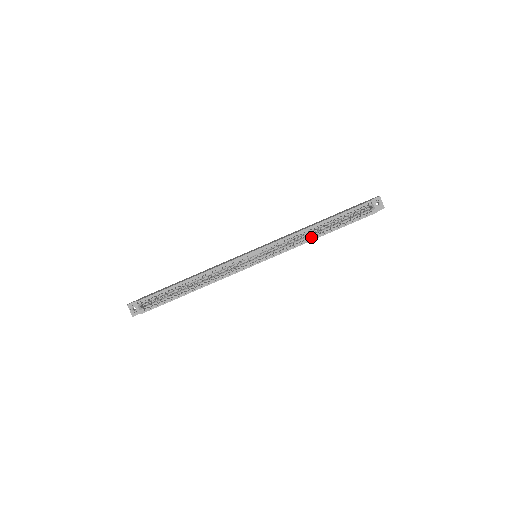
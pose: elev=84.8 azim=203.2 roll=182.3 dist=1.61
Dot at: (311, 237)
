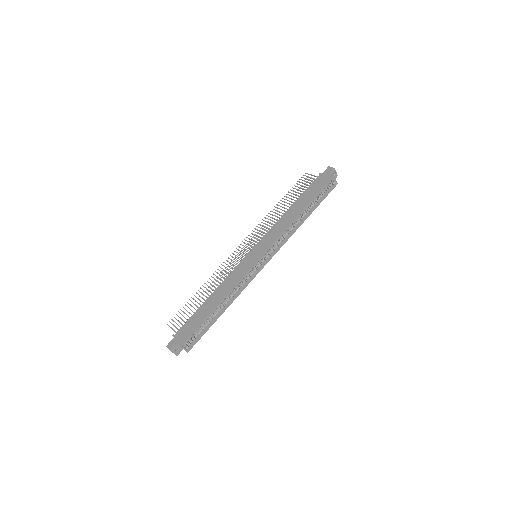
Dot at: (297, 225)
